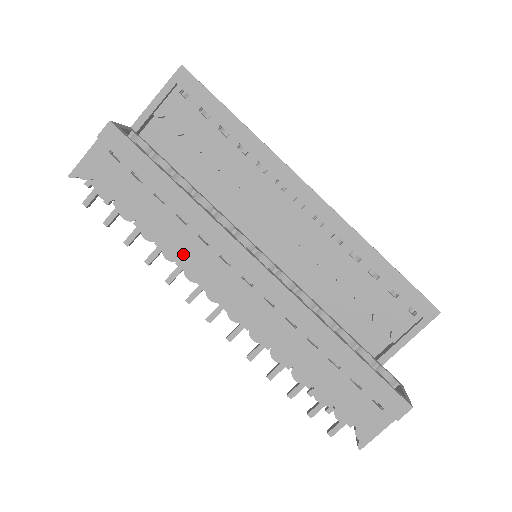
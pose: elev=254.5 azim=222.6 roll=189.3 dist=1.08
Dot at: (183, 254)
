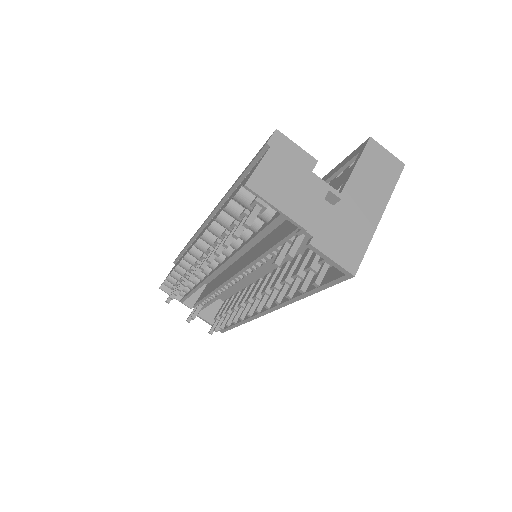
Dot at: occluded
